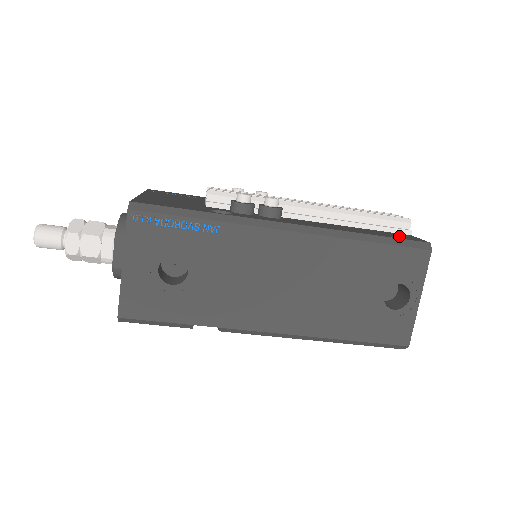
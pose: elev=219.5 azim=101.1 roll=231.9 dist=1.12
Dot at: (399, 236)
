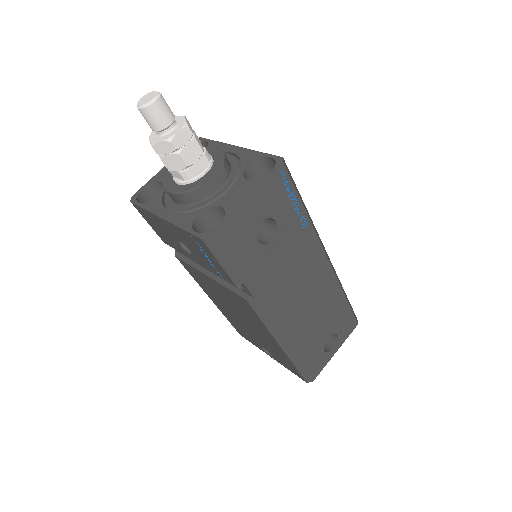
Dot at: occluded
